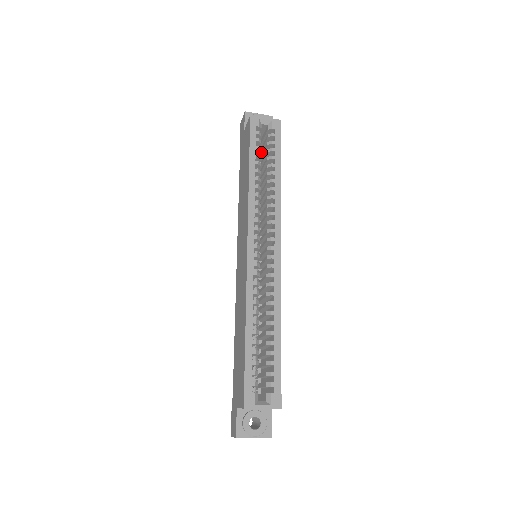
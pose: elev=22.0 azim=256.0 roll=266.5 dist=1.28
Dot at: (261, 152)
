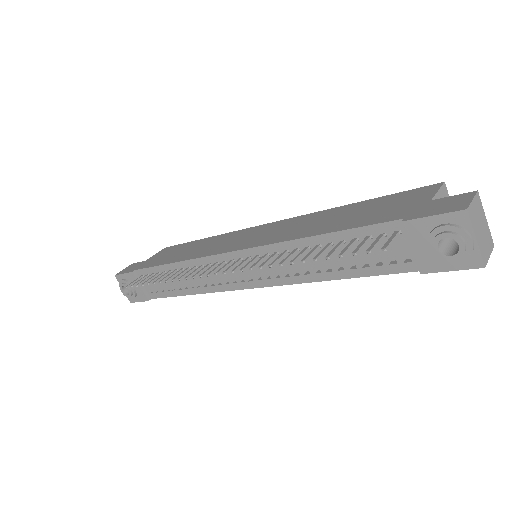
Dot at: occluded
